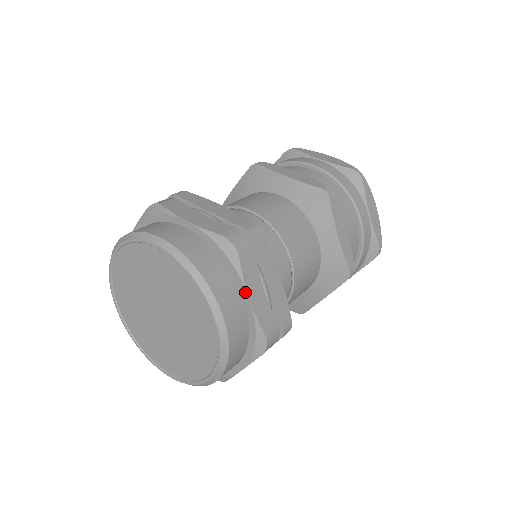
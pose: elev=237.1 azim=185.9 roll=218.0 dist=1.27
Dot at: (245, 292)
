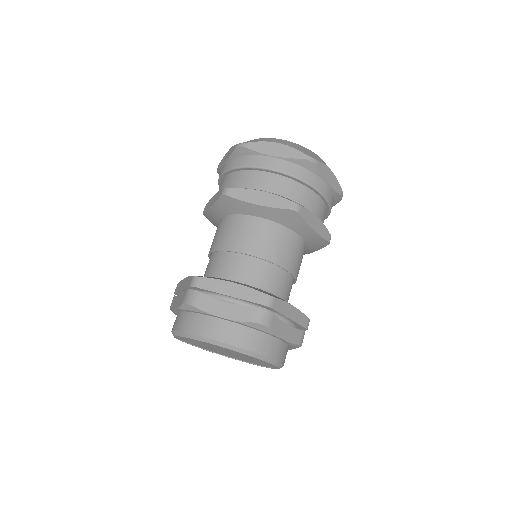
Dot at: (280, 339)
